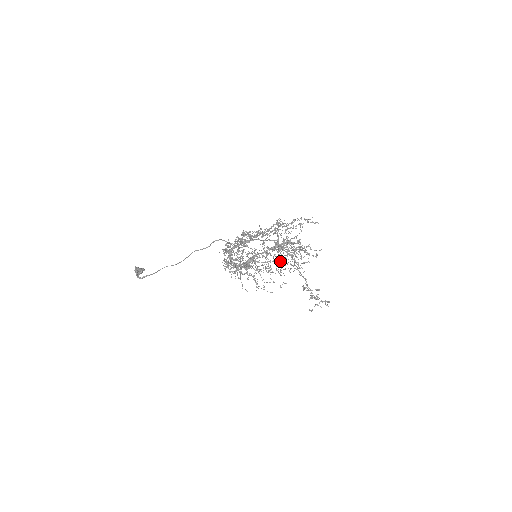
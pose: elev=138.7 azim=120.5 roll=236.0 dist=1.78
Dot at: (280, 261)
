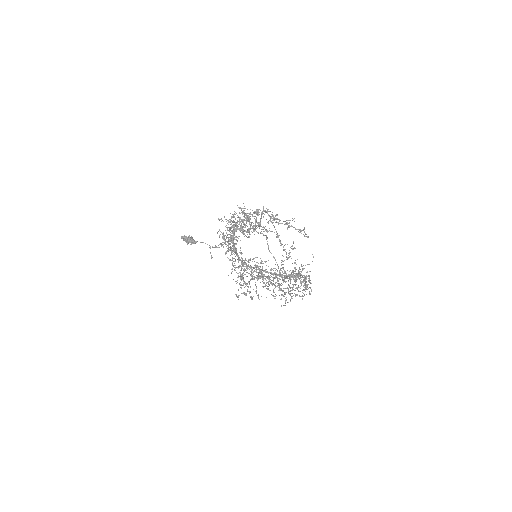
Dot at: occluded
